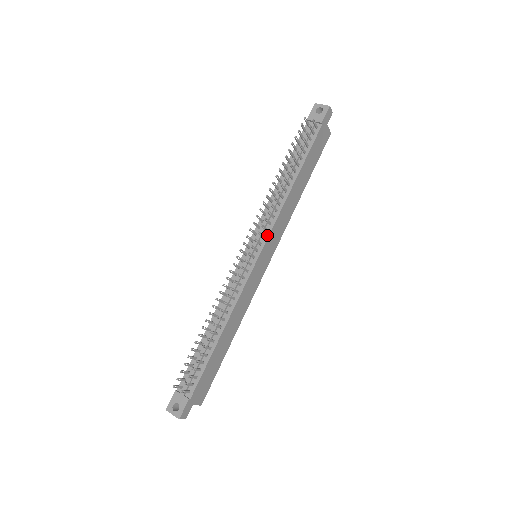
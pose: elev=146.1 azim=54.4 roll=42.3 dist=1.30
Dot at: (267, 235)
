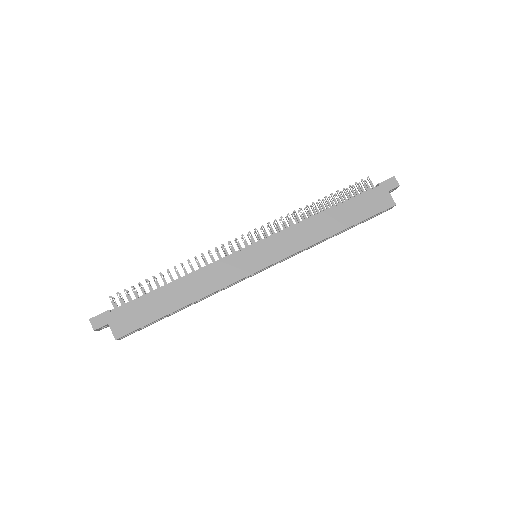
Dot at: (271, 236)
